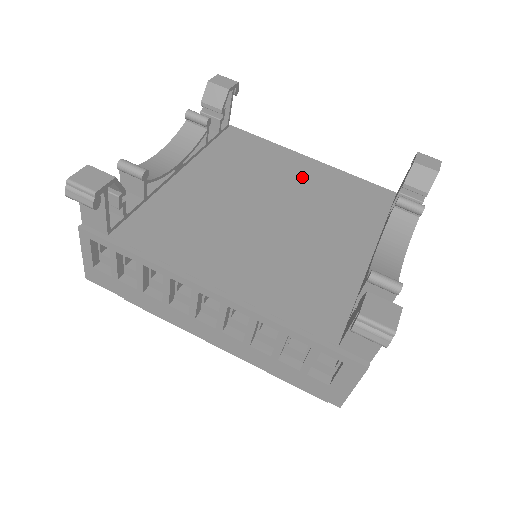
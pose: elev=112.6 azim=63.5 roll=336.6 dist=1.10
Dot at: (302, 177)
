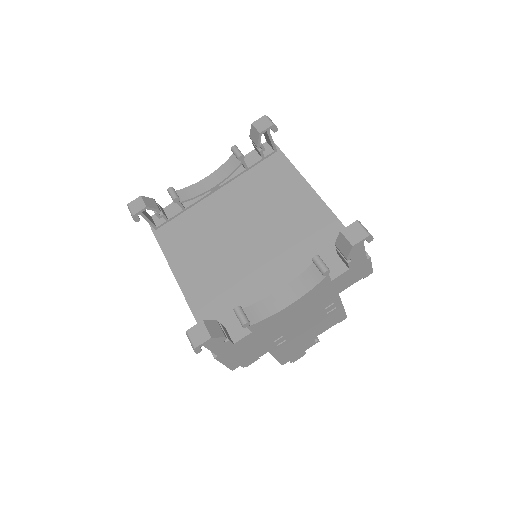
Dot at: (292, 210)
